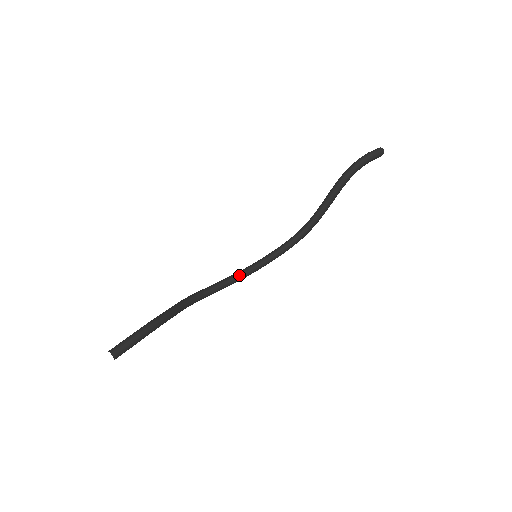
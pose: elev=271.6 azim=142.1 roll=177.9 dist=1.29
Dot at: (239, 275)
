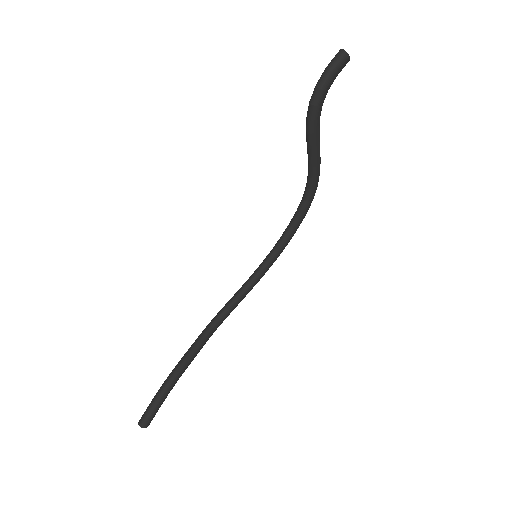
Dot at: (259, 271)
